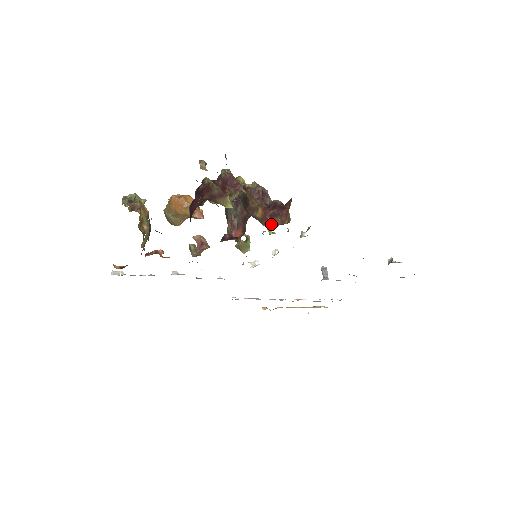
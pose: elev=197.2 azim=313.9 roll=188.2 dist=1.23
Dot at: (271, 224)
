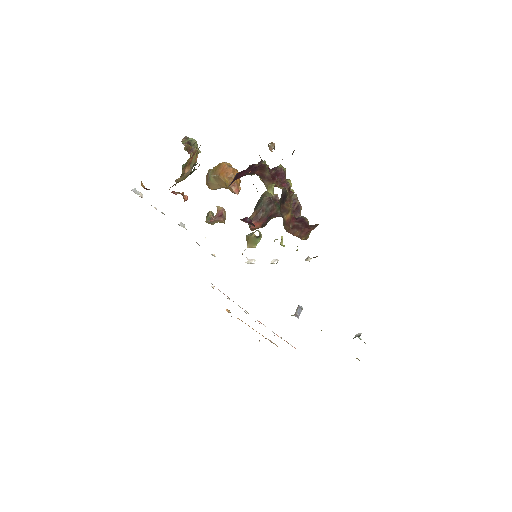
Dot at: (290, 232)
